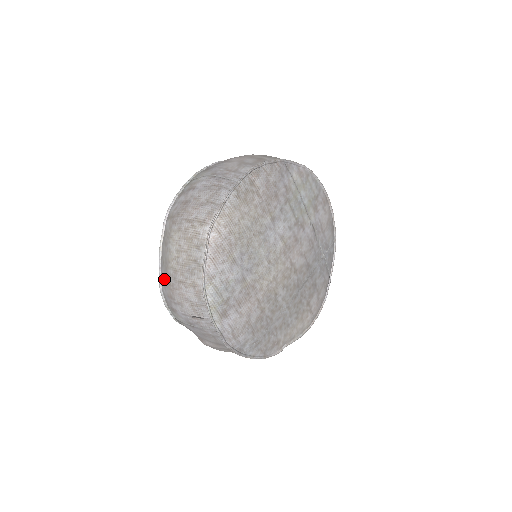
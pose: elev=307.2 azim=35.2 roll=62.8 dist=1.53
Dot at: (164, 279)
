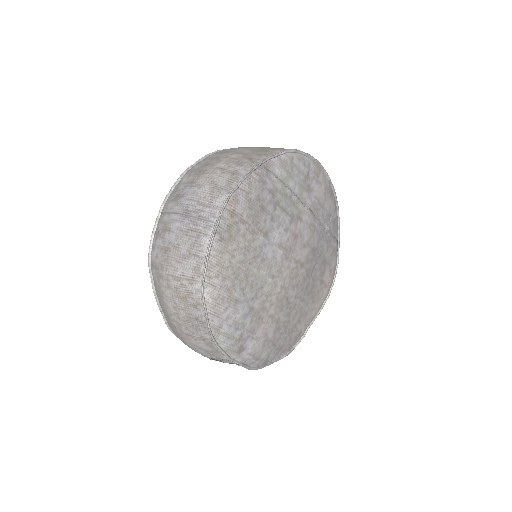
Dot at: (170, 325)
